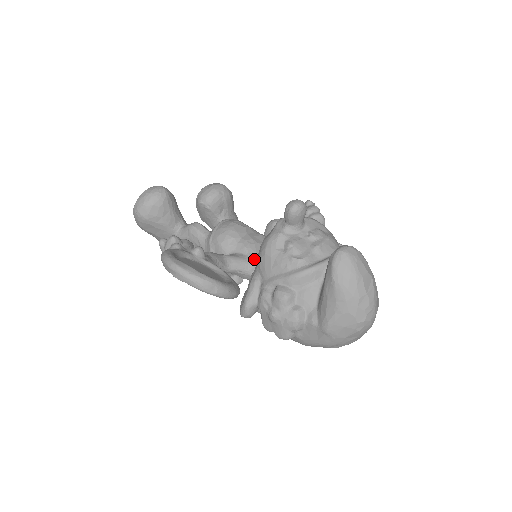
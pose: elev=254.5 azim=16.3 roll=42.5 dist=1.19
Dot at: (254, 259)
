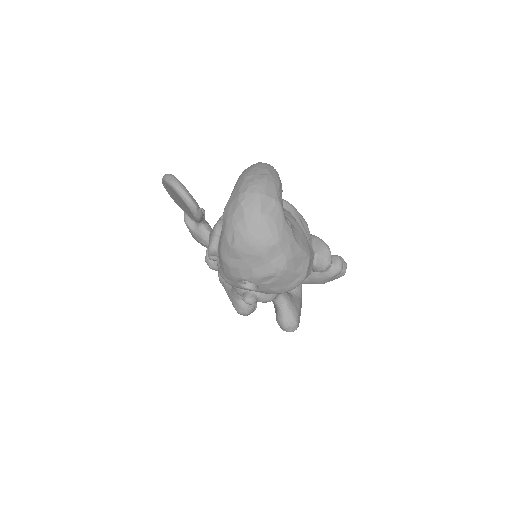
Dot at: occluded
